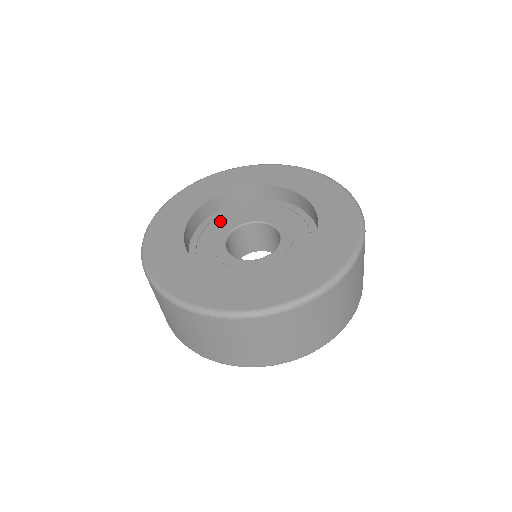
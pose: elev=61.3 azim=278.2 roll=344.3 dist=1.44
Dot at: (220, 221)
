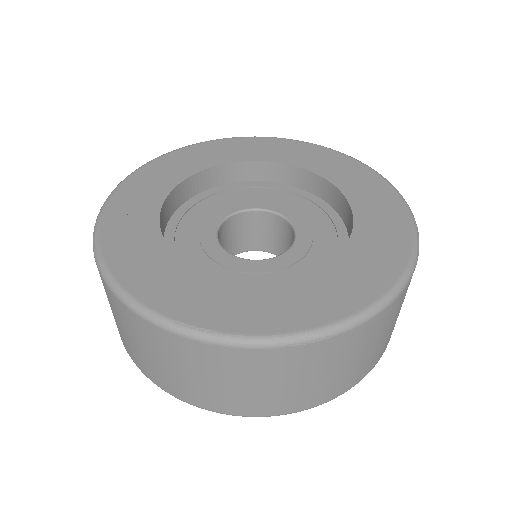
Dot at: (213, 202)
